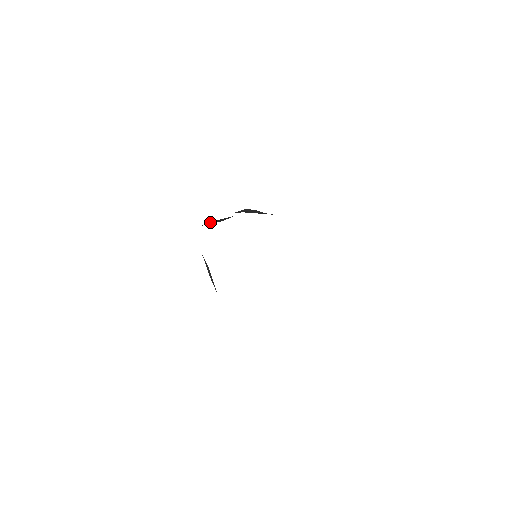
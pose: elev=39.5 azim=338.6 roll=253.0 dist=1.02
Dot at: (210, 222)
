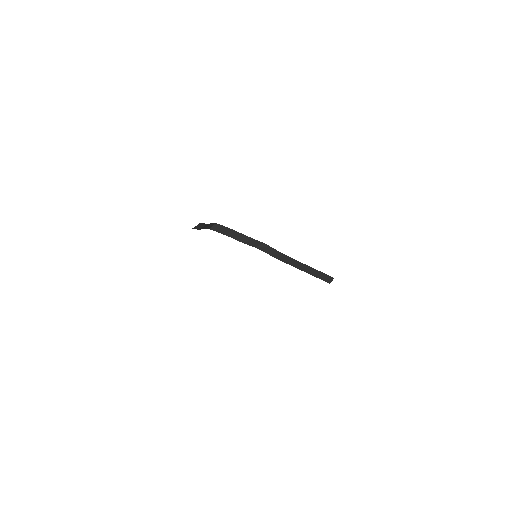
Dot at: (233, 233)
